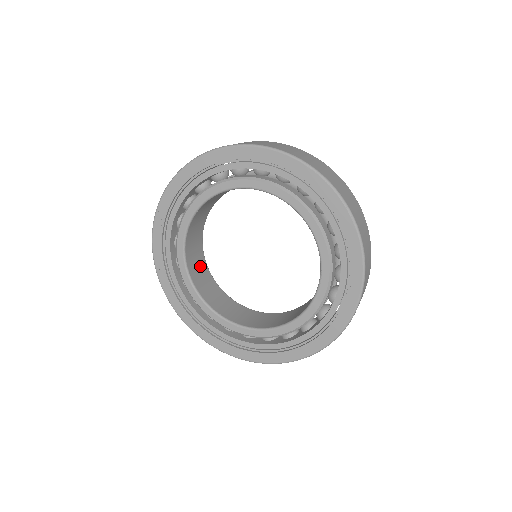
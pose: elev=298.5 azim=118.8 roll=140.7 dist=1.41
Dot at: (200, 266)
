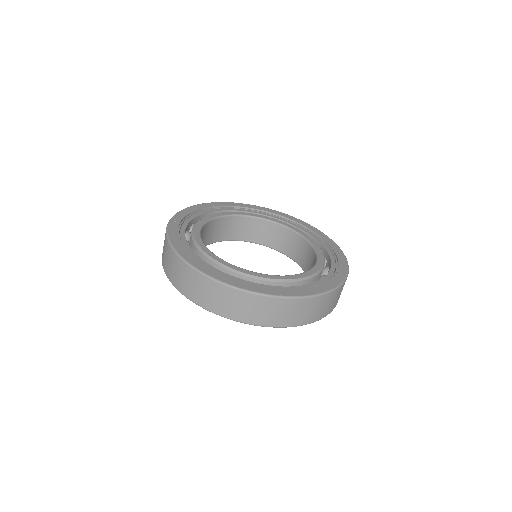
Dot at: occluded
